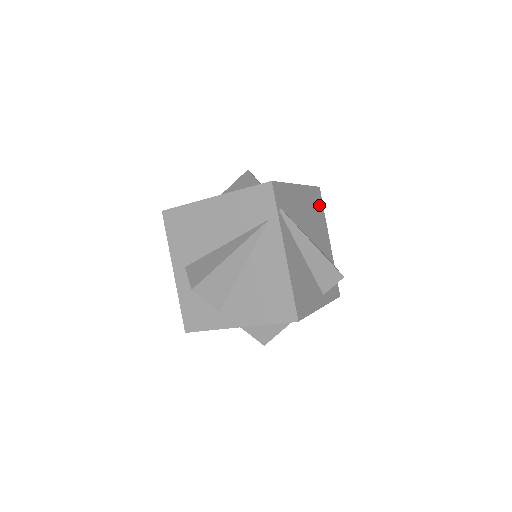
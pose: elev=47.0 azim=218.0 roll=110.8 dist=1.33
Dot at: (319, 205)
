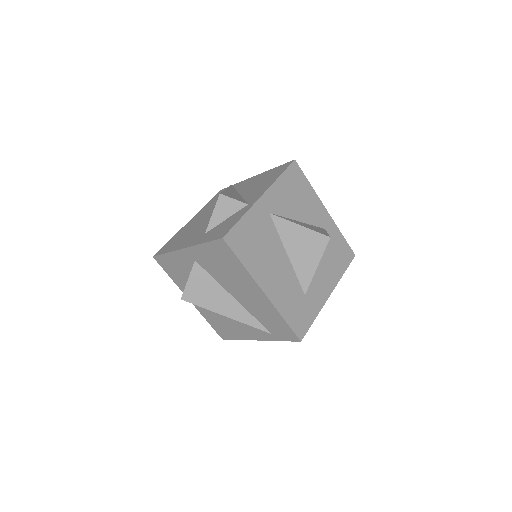
Dot at: occluded
